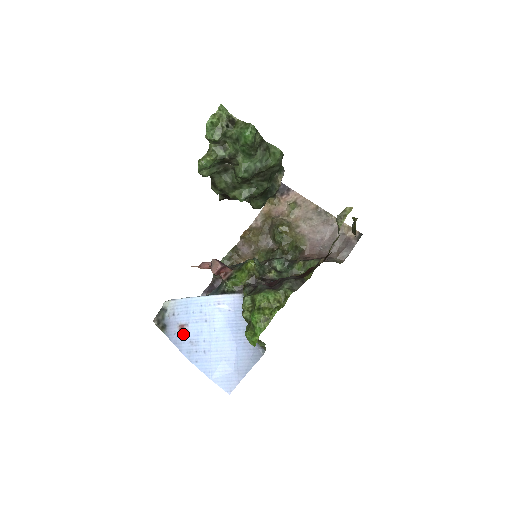
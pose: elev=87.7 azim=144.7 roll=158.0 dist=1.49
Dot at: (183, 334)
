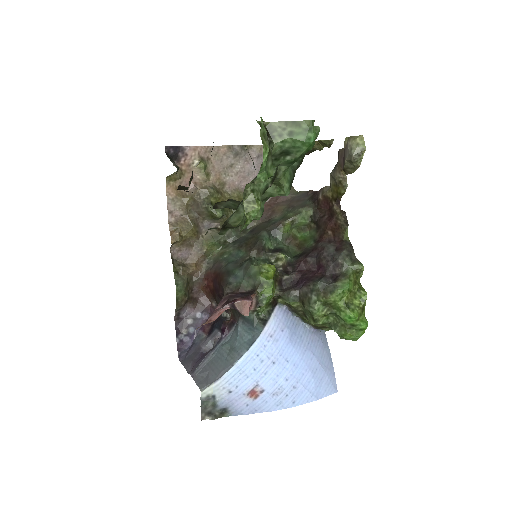
Dot at: (260, 397)
